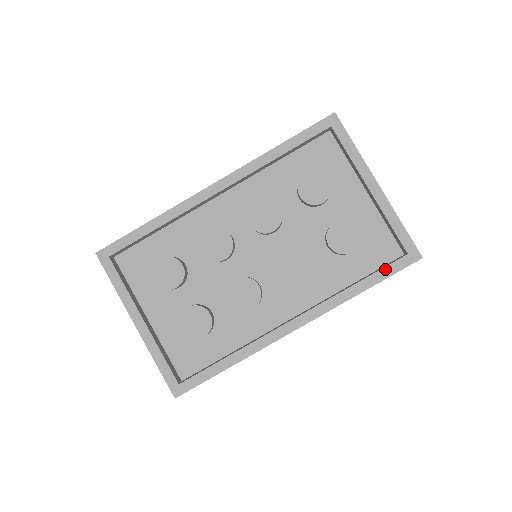
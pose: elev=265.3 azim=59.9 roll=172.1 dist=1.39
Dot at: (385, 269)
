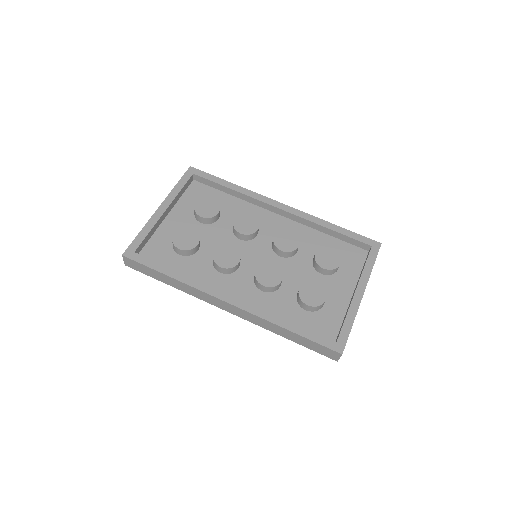
Dot at: (314, 334)
